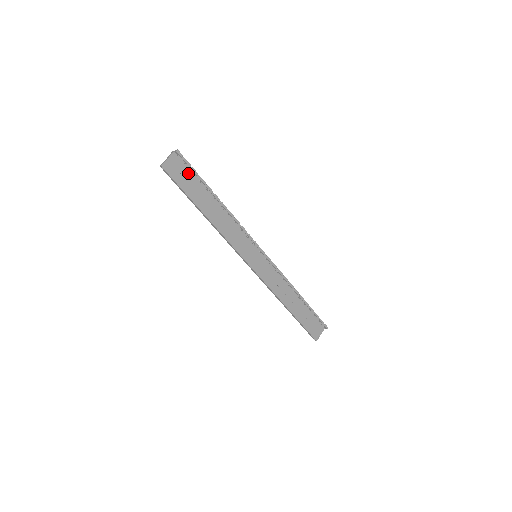
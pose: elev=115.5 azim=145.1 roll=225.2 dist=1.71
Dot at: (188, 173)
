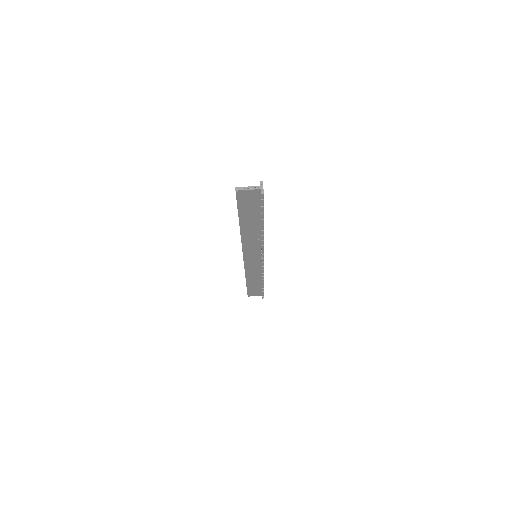
Dot at: (257, 204)
